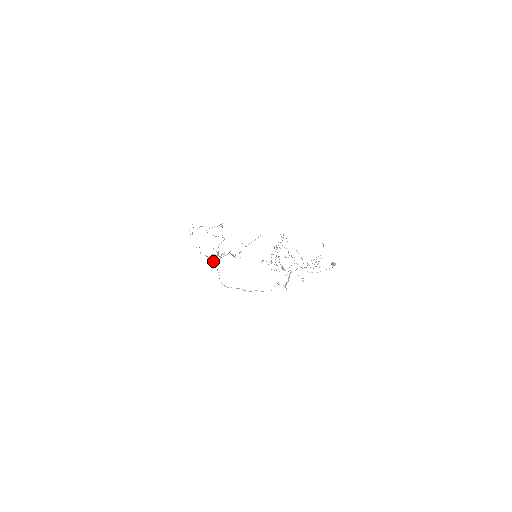
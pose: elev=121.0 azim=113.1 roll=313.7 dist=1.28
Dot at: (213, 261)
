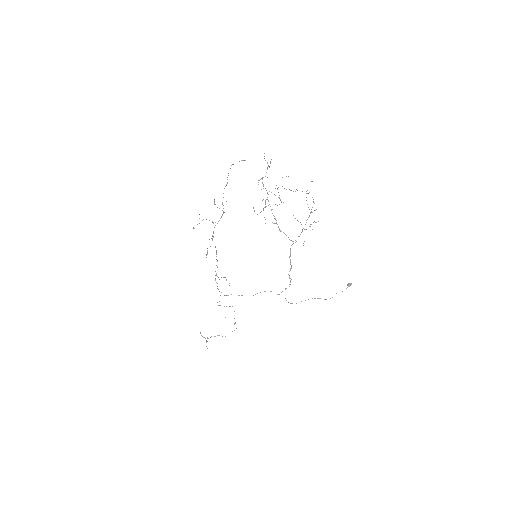
Dot at: occluded
